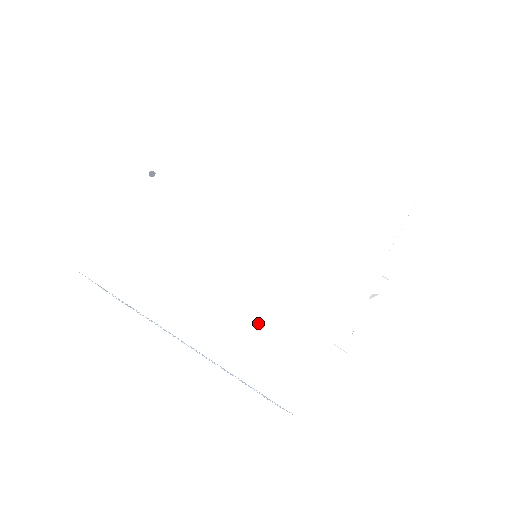
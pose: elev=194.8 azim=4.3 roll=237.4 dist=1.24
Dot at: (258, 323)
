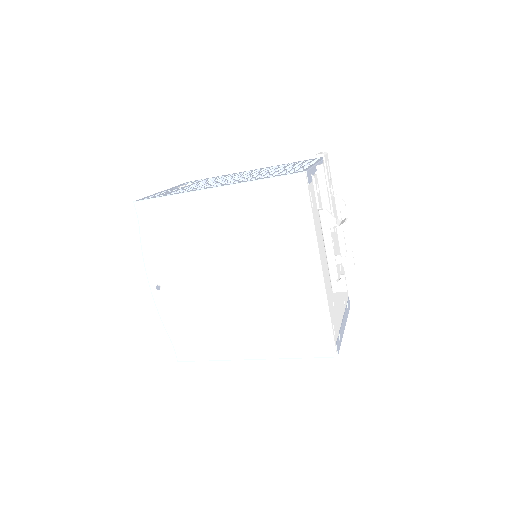
Dot at: (279, 325)
